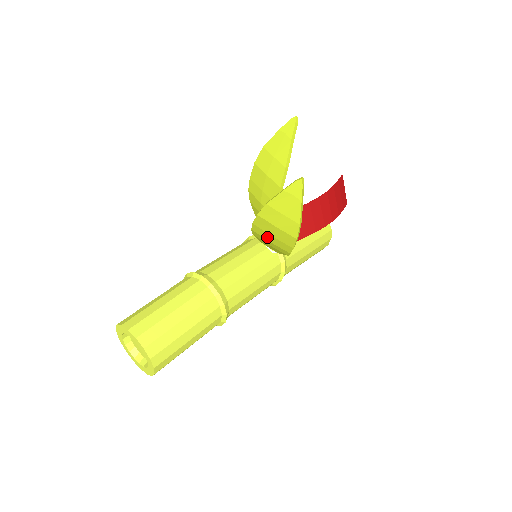
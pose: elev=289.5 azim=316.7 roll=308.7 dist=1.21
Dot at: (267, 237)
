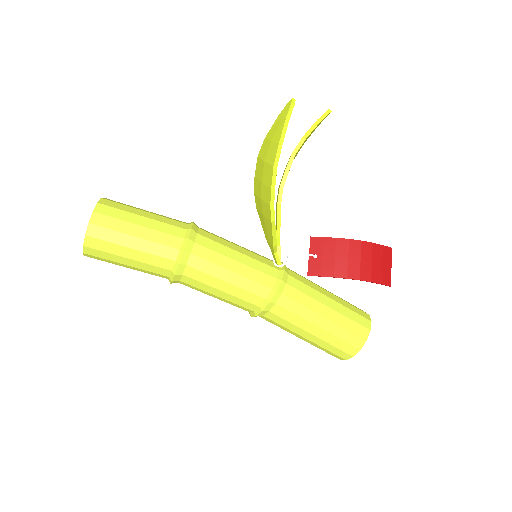
Dot at: (260, 191)
